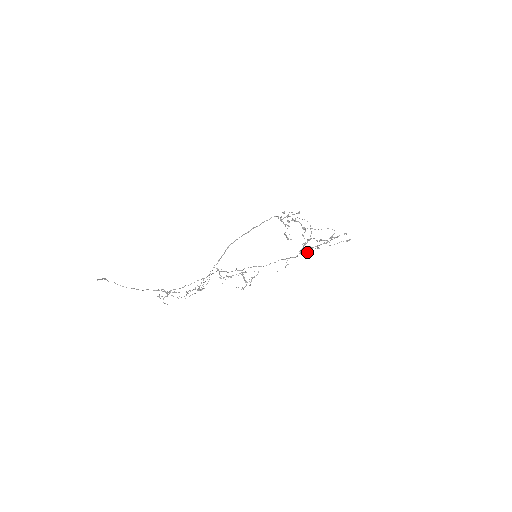
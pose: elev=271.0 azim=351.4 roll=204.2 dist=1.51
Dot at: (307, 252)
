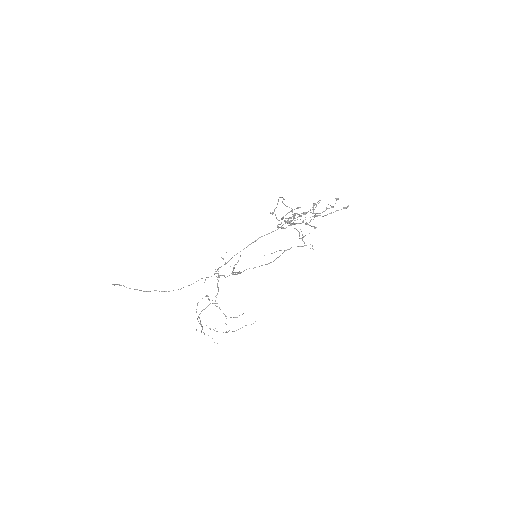
Dot at: occluded
